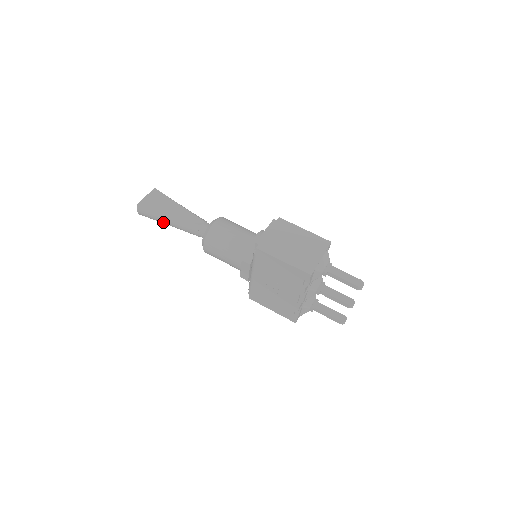
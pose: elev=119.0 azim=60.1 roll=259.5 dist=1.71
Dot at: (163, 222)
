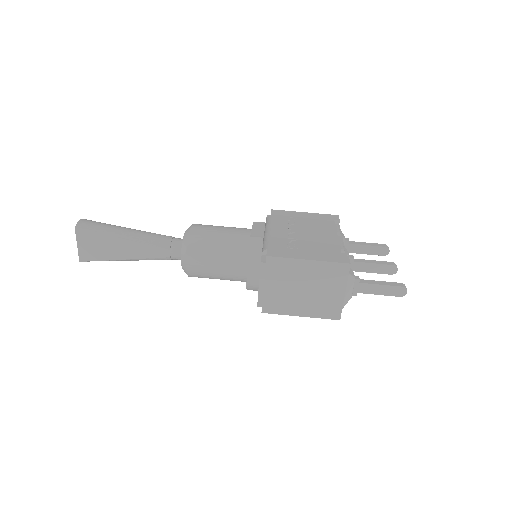
Dot at: occluded
